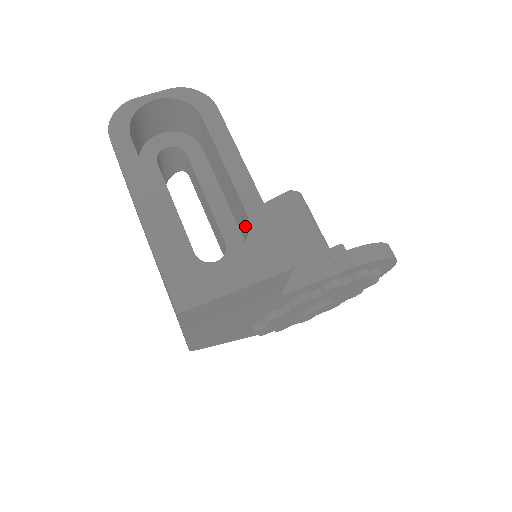
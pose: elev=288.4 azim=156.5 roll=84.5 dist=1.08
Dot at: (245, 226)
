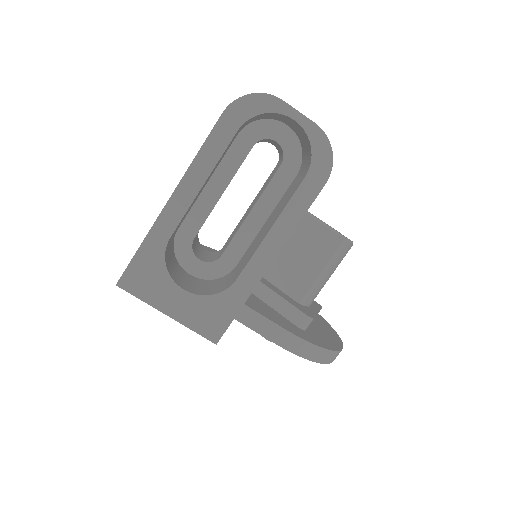
Dot at: (235, 274)
